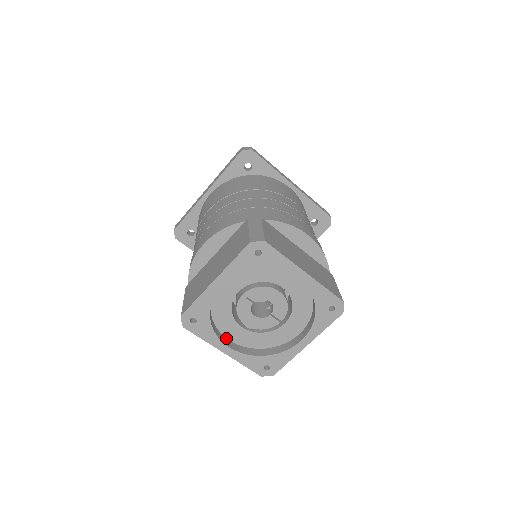
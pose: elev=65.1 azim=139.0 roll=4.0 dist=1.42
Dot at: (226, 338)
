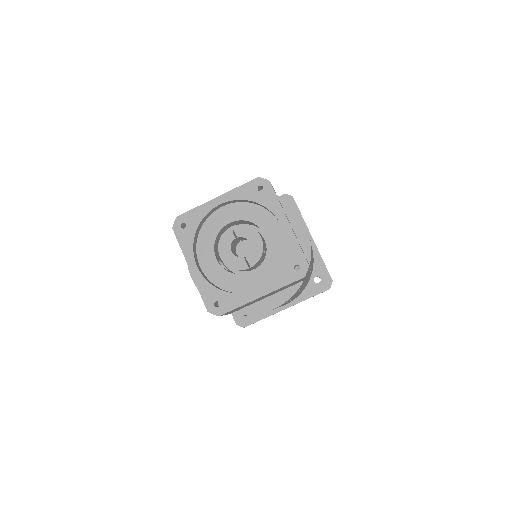
Dot at: (198, 263)
